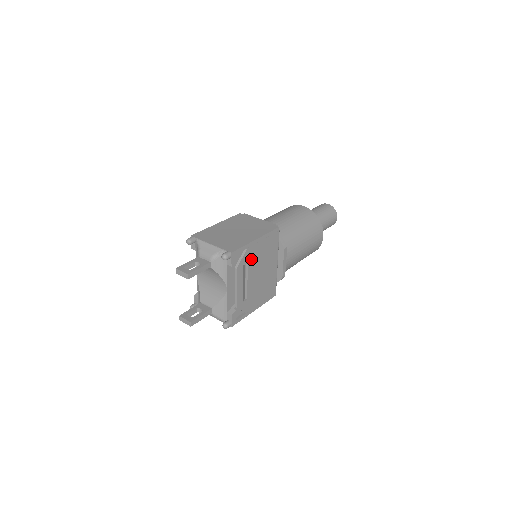
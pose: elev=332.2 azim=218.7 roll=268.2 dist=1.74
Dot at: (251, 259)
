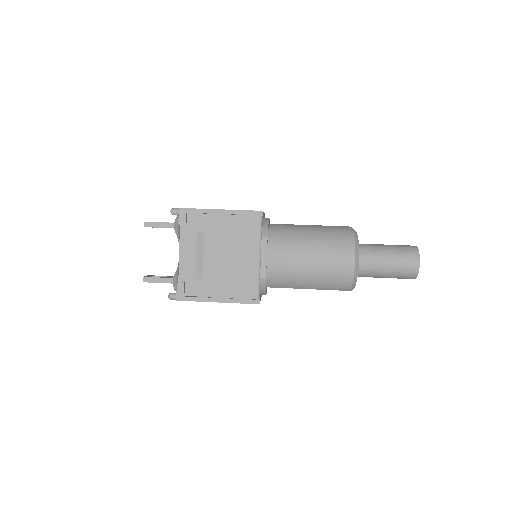
Dot at: (210, 230)
